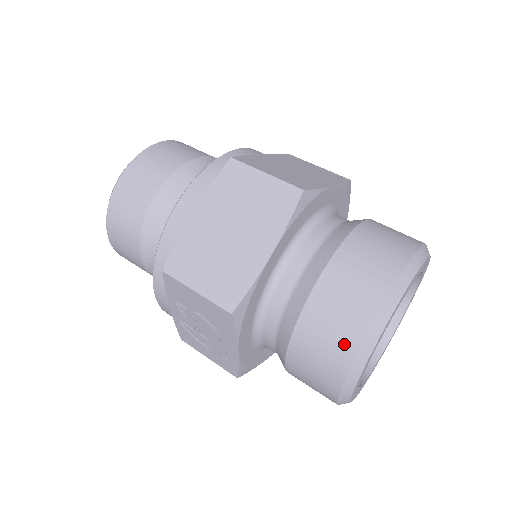
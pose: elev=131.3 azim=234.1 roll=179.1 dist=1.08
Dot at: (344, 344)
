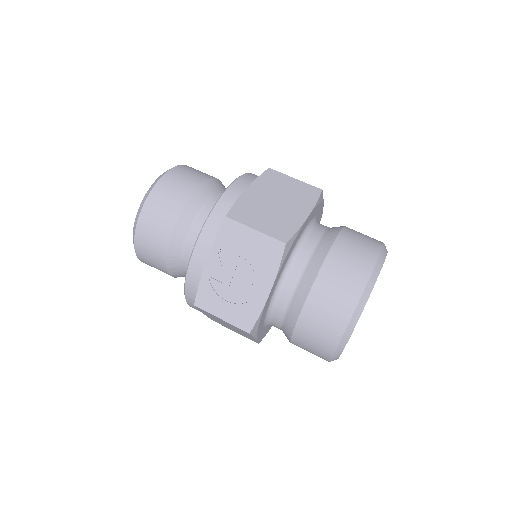
Dot at: (358, 276)
